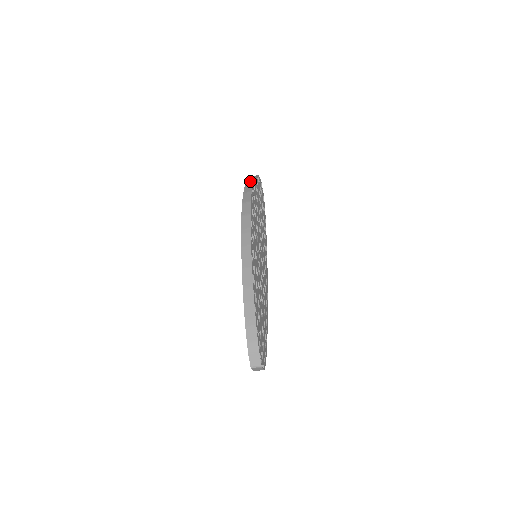
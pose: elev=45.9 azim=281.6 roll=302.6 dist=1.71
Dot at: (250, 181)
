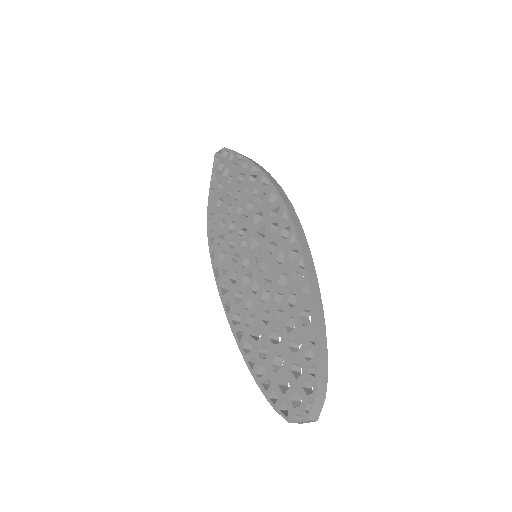
Dot at: occluded
